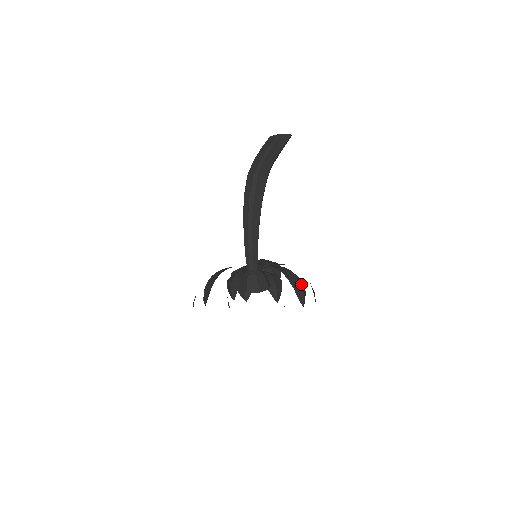
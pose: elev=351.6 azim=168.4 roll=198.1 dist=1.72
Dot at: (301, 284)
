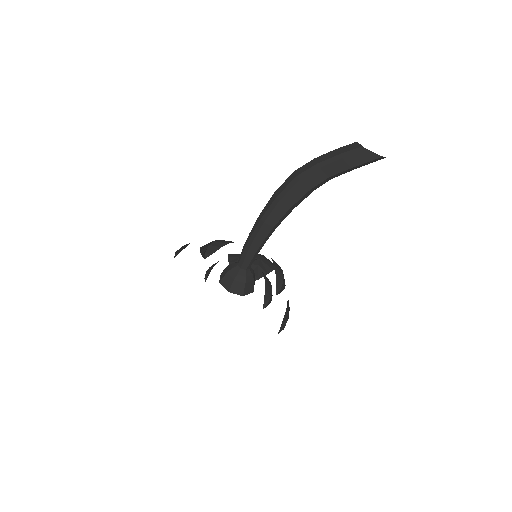
Dot at: (288, 314)
